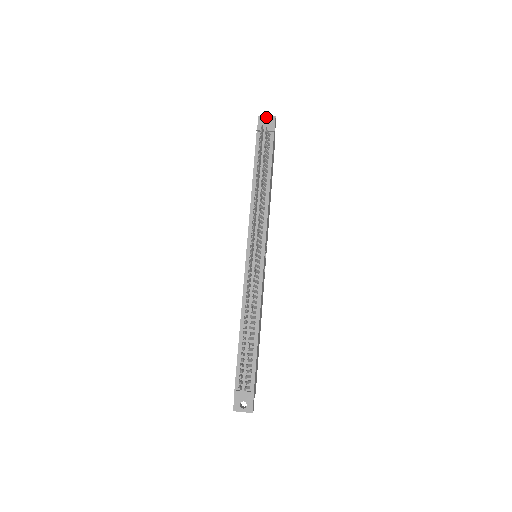
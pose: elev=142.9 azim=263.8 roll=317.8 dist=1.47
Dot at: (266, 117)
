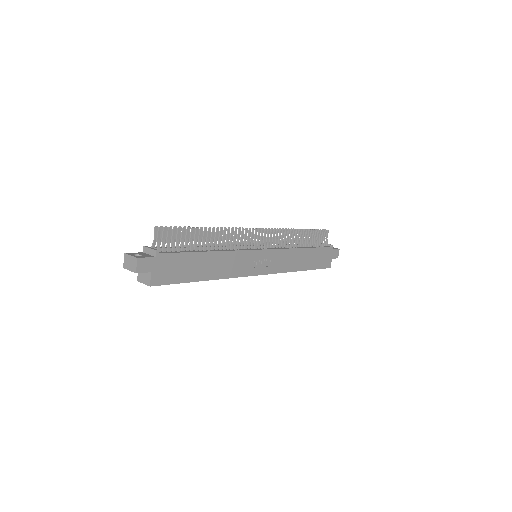
Dot at: occluded
